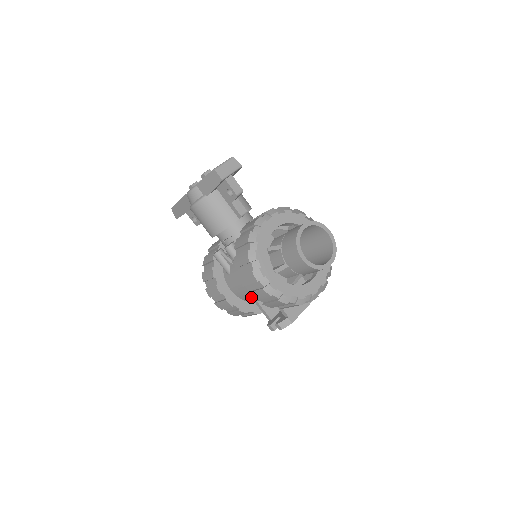
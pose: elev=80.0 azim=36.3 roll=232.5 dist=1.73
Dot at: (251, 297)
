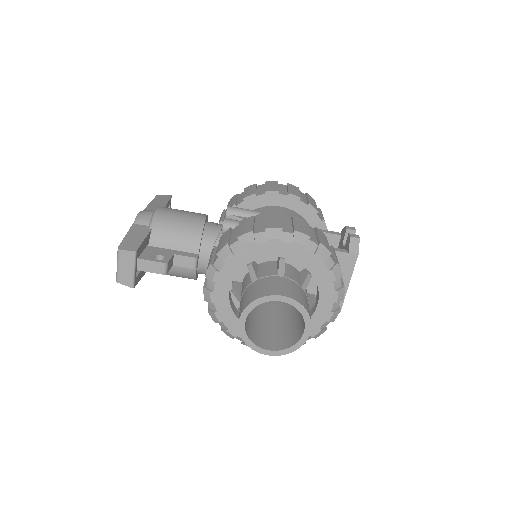
Dot at: occluded
